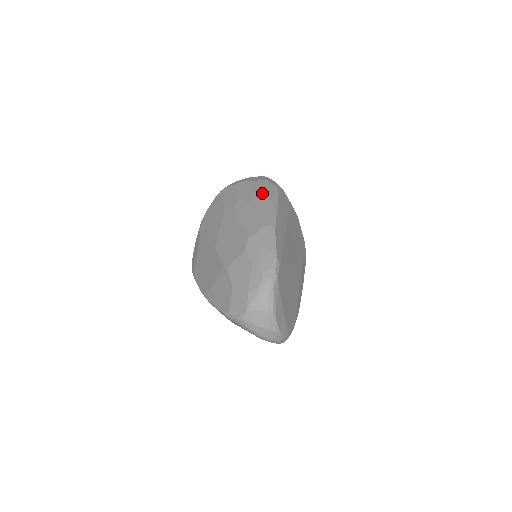
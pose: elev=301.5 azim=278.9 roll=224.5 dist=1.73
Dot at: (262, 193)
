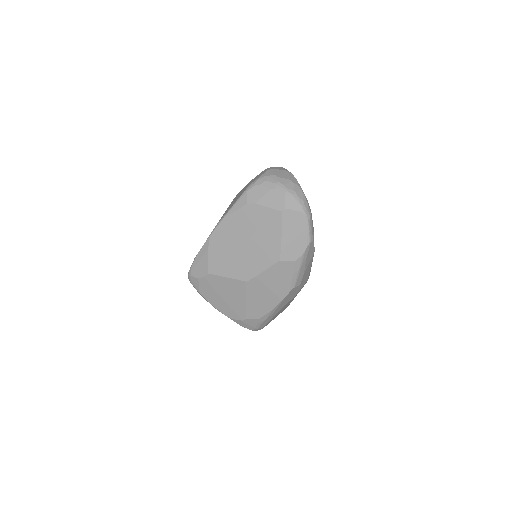
Dot at: occluded
